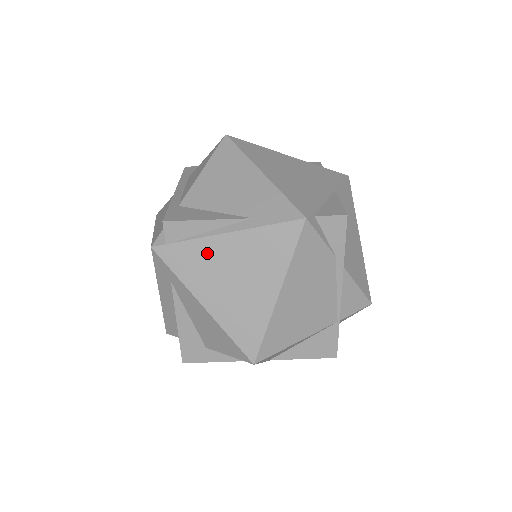
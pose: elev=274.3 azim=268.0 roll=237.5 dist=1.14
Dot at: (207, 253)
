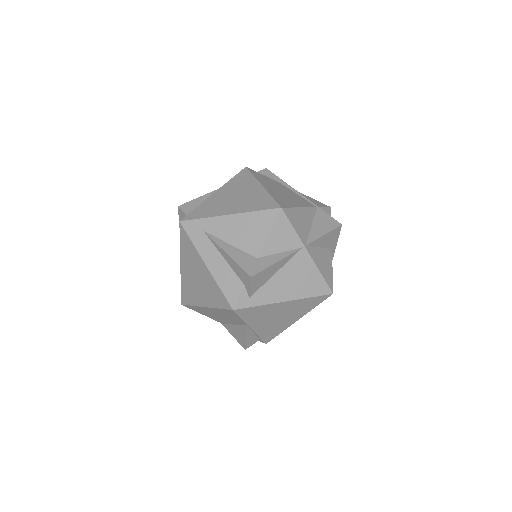
Dot at: (212, 202)
